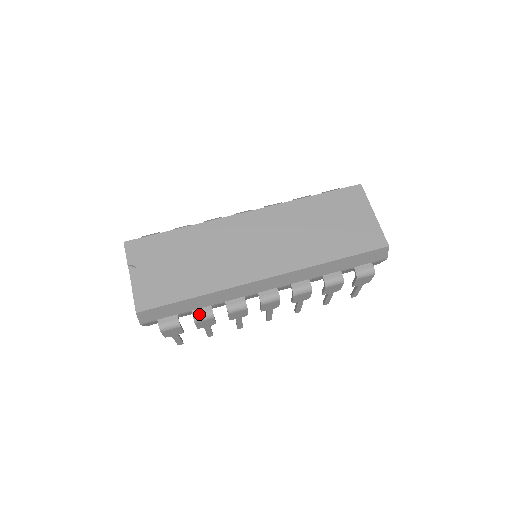
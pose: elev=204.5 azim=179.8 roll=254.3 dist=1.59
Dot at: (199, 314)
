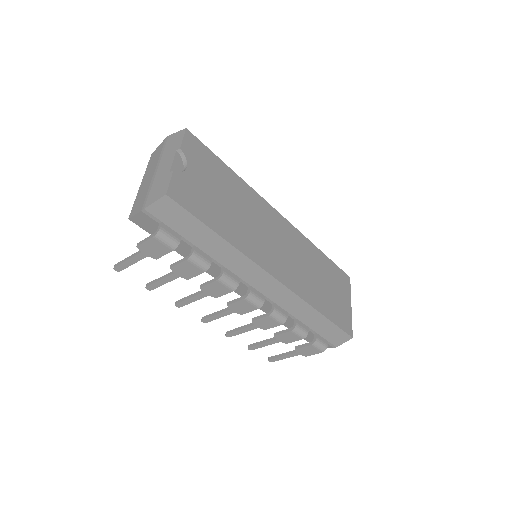
Dot at: (199, 255)
